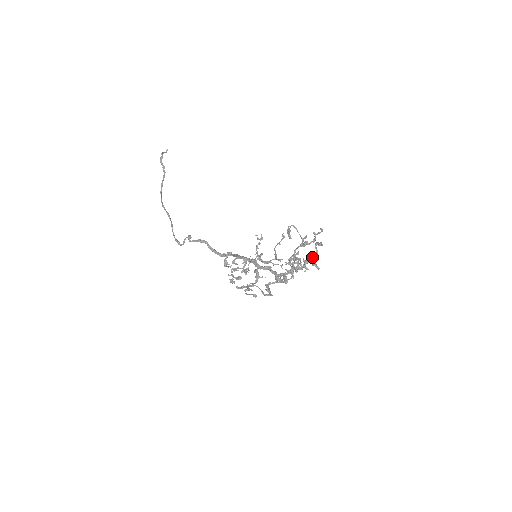
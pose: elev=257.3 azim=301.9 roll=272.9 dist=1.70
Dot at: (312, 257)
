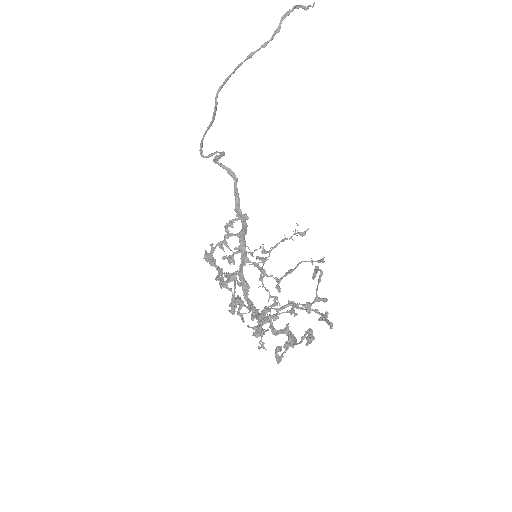
Dot at: occluded
